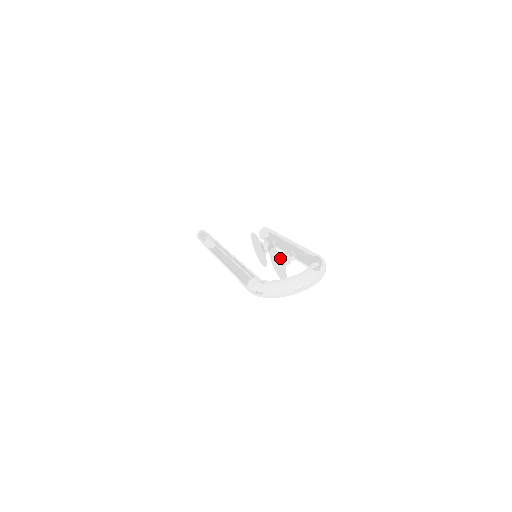
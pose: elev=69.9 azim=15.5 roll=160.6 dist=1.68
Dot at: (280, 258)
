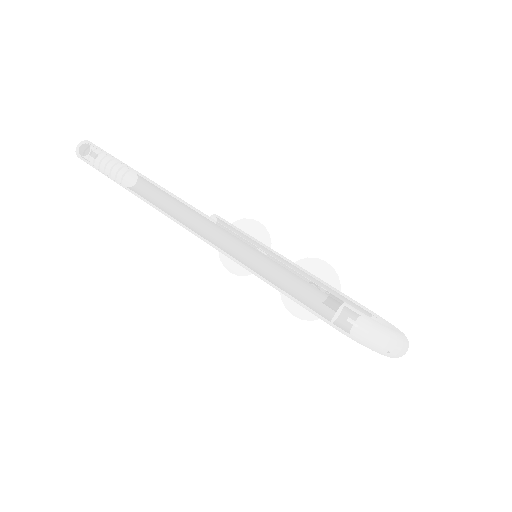
Dot at: (335, 288)
